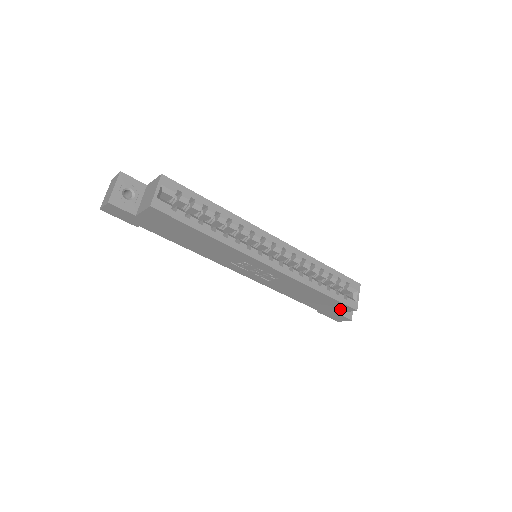
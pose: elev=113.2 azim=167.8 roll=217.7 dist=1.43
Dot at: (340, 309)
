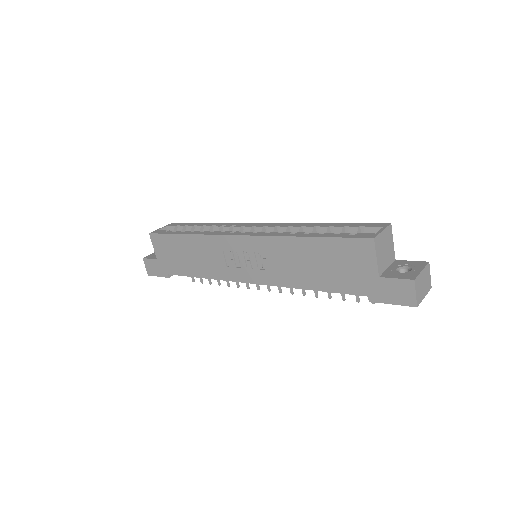
Dot at: (365, 259)
